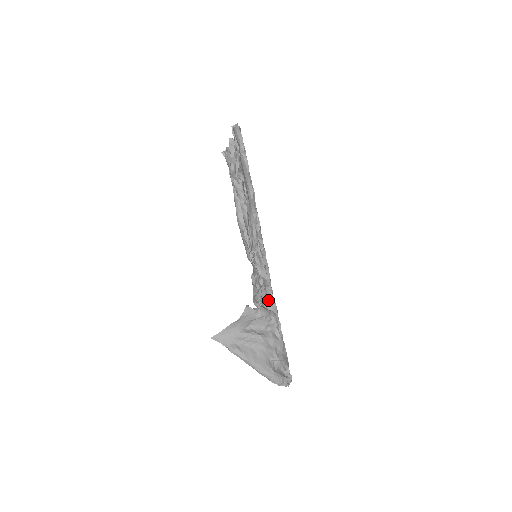
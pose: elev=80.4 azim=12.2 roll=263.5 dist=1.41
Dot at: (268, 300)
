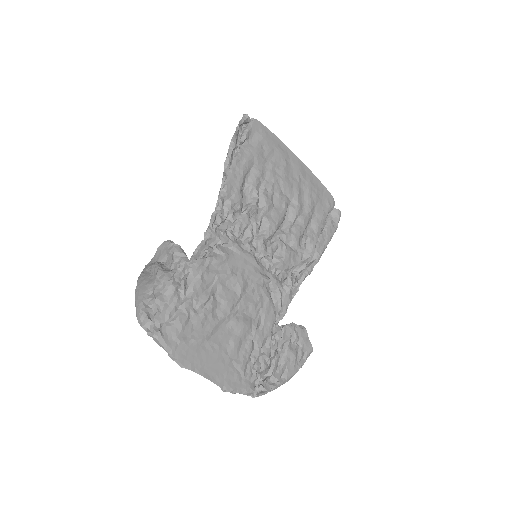
Dot at: (195, 251)
